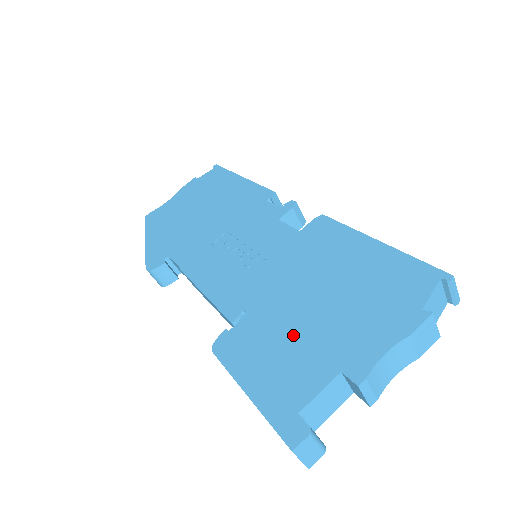
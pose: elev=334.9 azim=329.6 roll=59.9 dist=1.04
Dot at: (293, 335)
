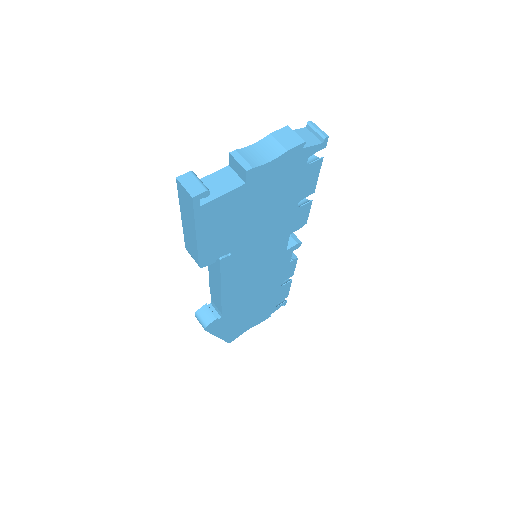
Dot at: occluded
